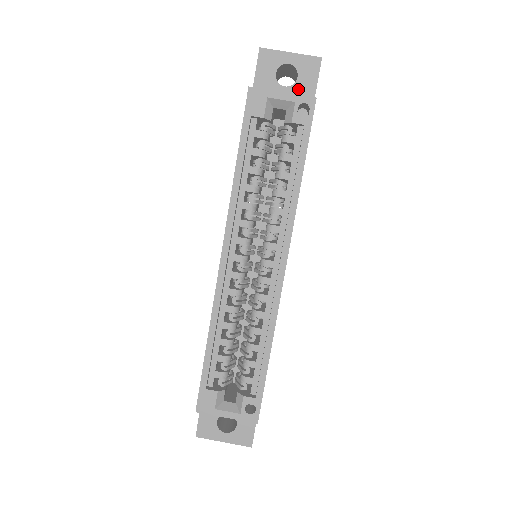
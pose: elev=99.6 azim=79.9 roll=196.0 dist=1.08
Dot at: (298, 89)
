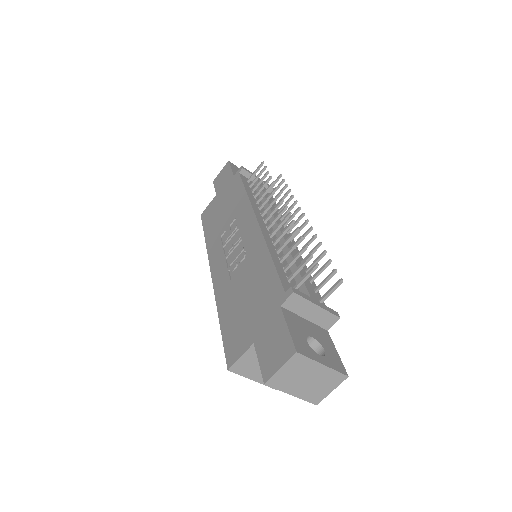
Dot at: occluded
